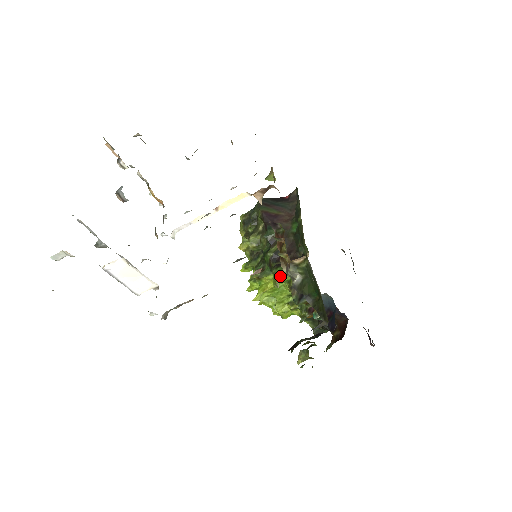
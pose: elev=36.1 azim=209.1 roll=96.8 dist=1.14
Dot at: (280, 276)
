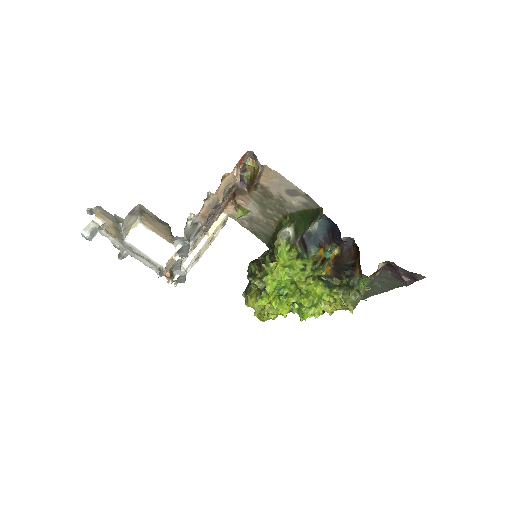
Dot at: (277, 240)
